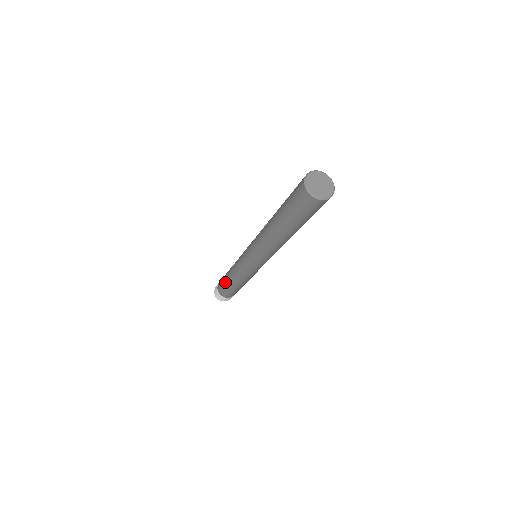
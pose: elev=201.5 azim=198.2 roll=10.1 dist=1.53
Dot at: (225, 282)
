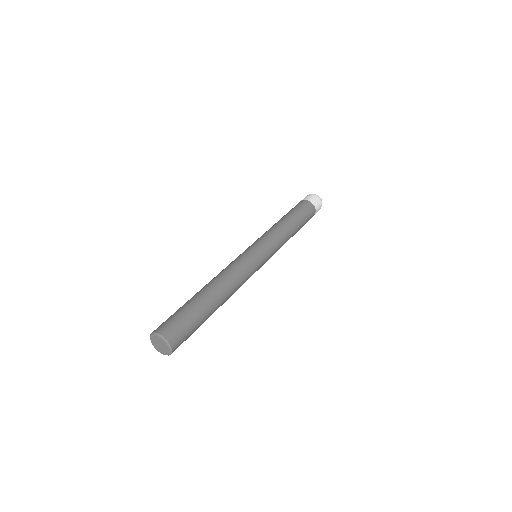
Dot at: occluded
